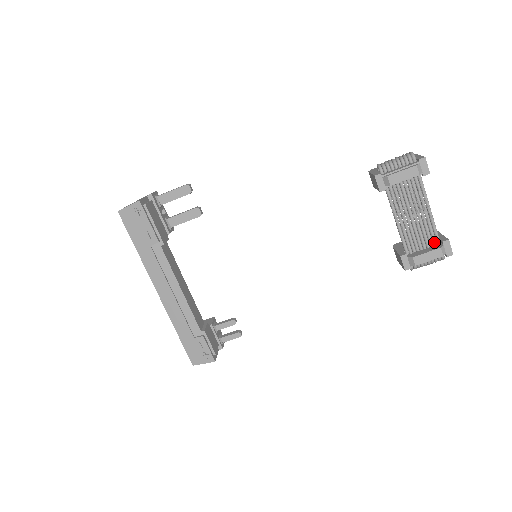
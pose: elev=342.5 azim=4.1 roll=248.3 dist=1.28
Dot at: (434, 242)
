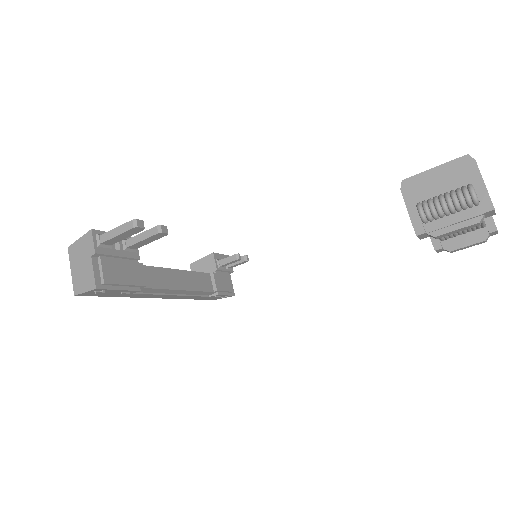
Dot at: (478, 228)
